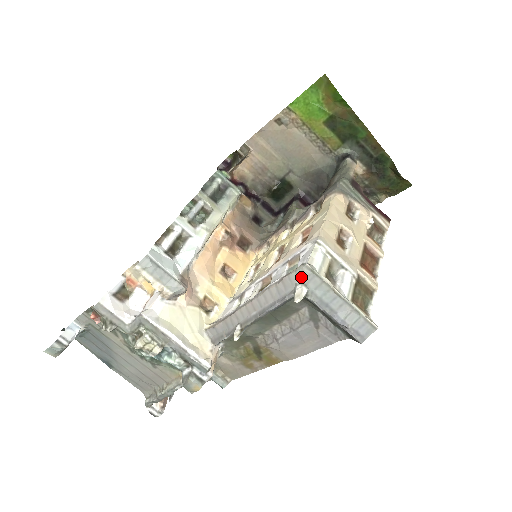
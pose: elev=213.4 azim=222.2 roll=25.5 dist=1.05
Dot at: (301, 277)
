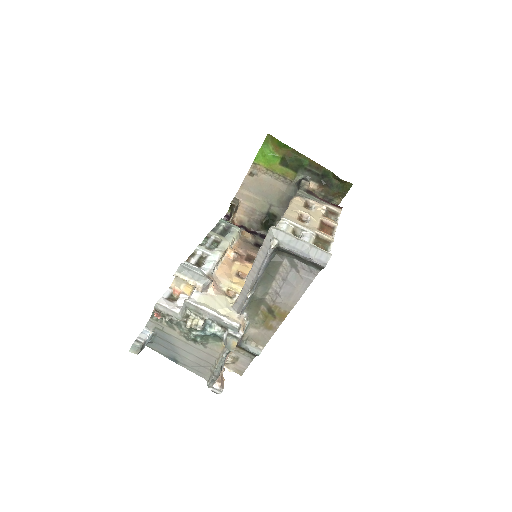
Dot at: (272, 235)
